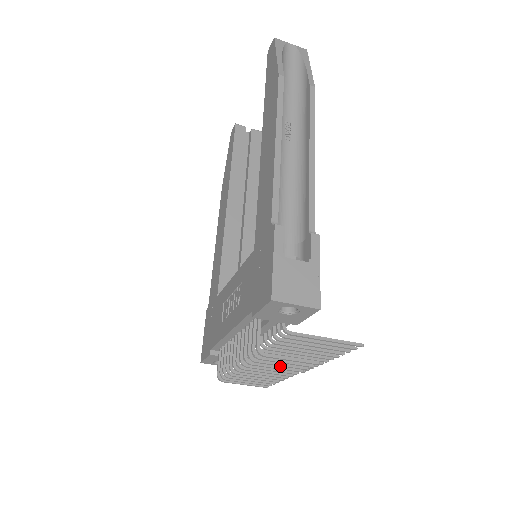
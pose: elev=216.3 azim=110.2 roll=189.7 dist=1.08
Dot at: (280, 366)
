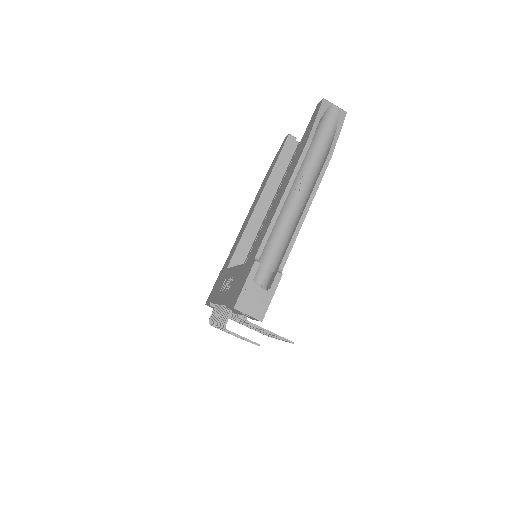
Dot at: occluded
